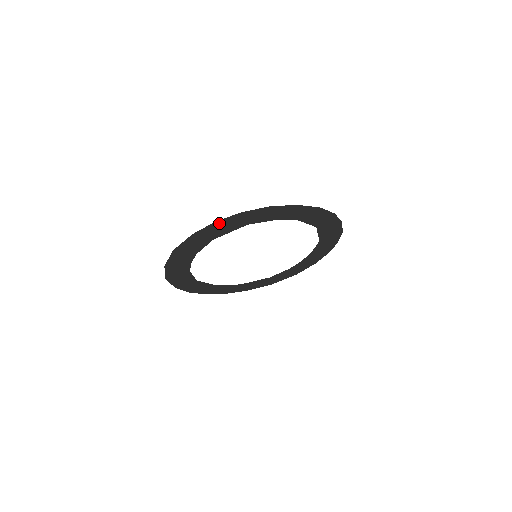
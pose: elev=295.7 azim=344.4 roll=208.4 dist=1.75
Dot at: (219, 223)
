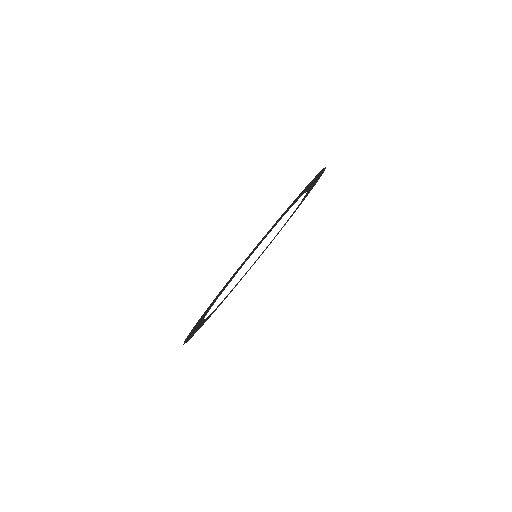
Dot at: (218, 294)
